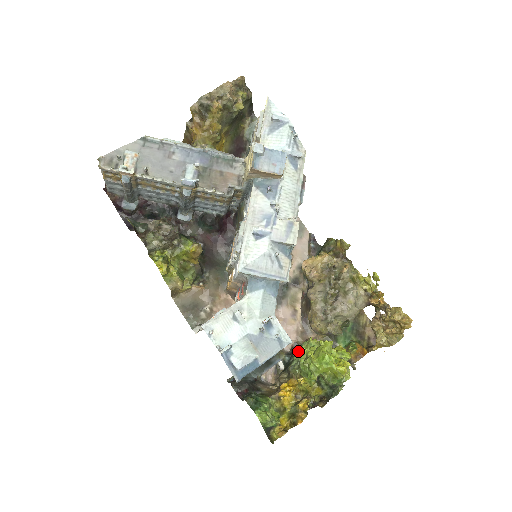
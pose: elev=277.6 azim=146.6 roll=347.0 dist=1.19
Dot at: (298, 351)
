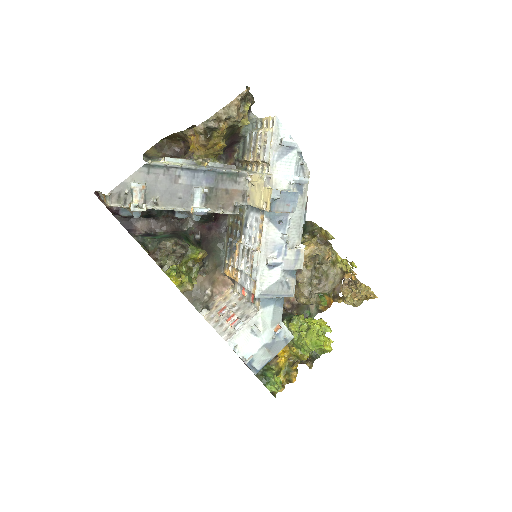
Dot at: (292, 331)
